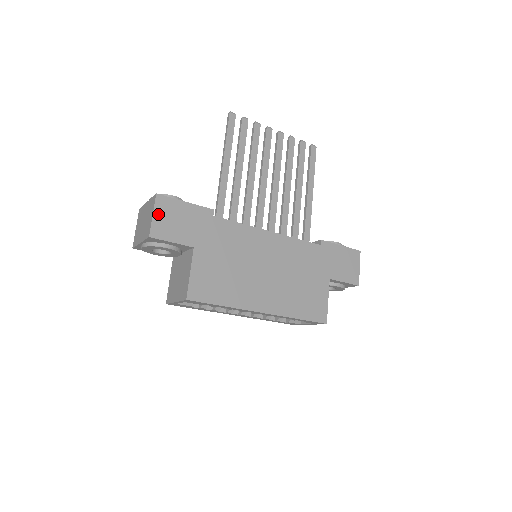
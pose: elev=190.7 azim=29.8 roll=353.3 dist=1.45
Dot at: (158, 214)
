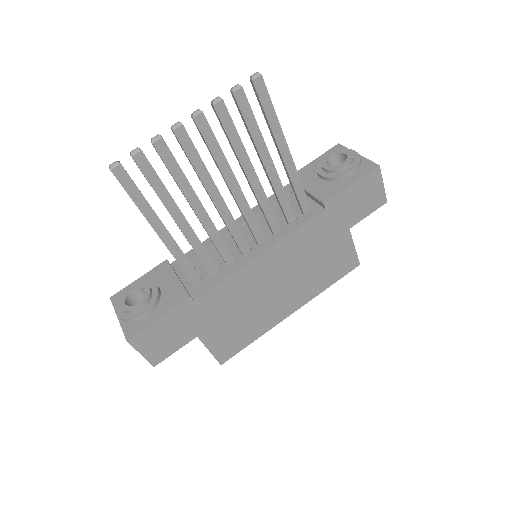
Dot at: (144, 350)
